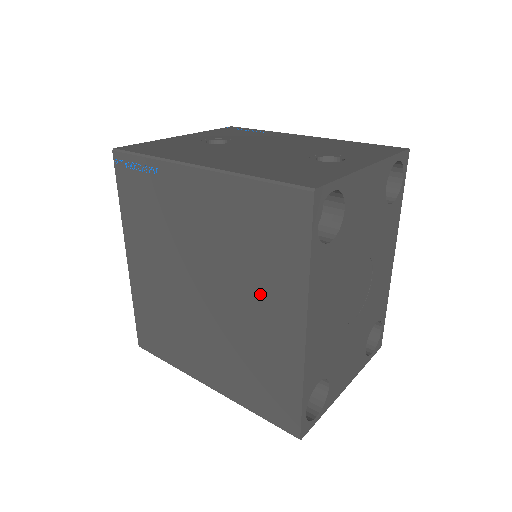
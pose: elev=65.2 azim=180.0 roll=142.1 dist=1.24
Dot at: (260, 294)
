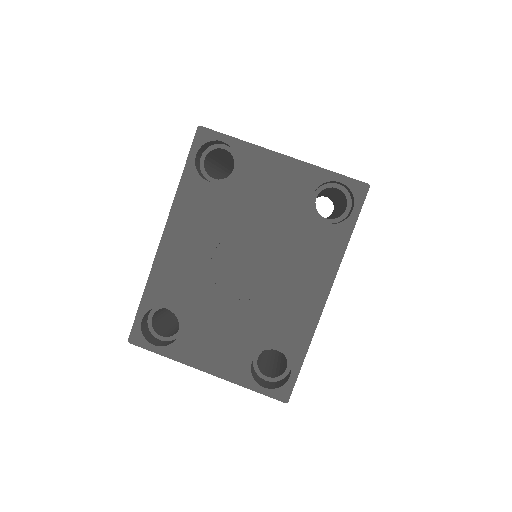
Dot at: occluded
